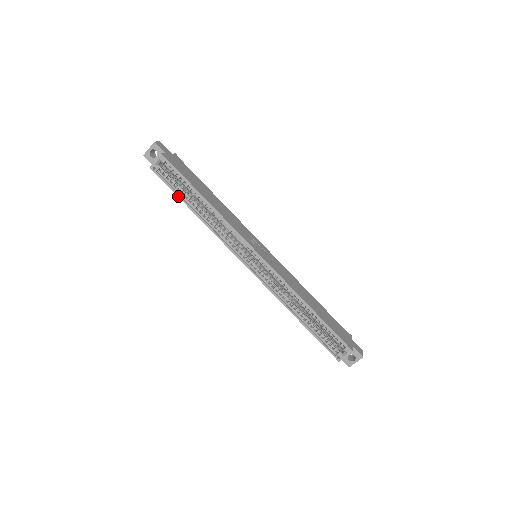
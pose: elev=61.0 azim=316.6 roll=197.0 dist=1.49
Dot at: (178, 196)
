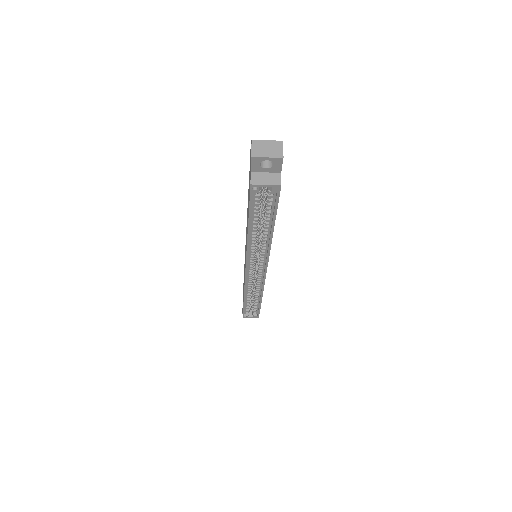
Dot at: (249, 217)
